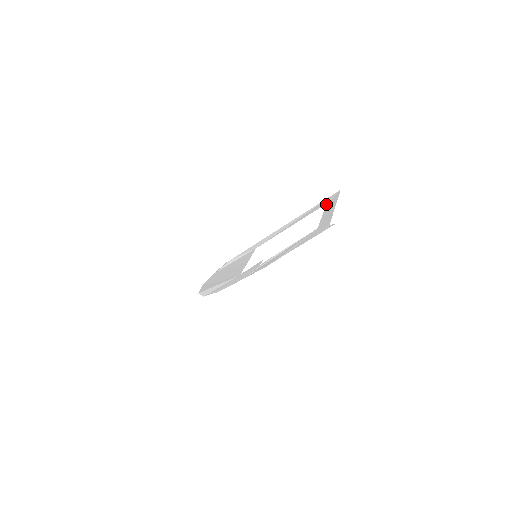
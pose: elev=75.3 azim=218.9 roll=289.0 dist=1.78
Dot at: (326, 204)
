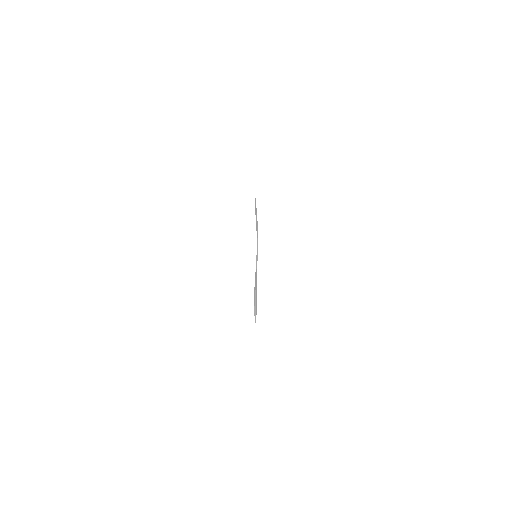
Dot at: occluded
